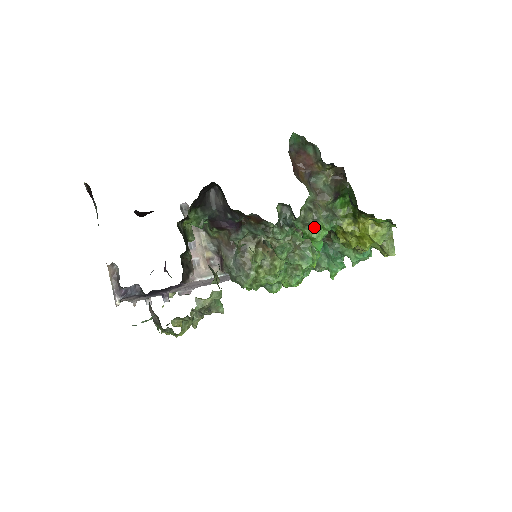
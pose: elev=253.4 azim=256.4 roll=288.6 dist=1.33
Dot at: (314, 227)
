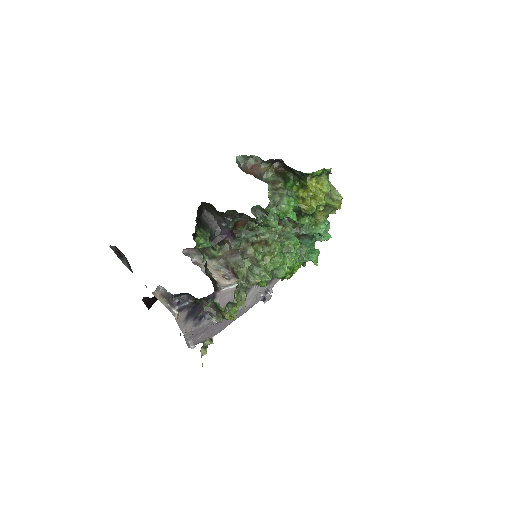
Dot at: (283, 204)
